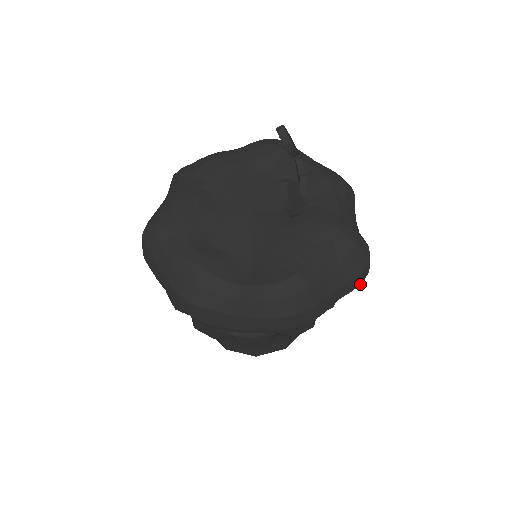
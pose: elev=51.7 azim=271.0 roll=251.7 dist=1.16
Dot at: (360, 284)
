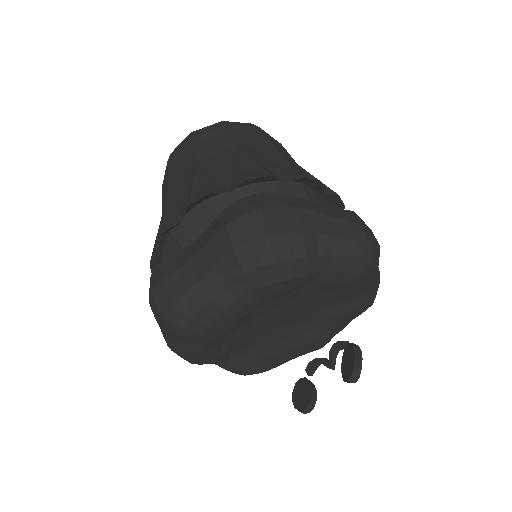
Dot at: occluded
